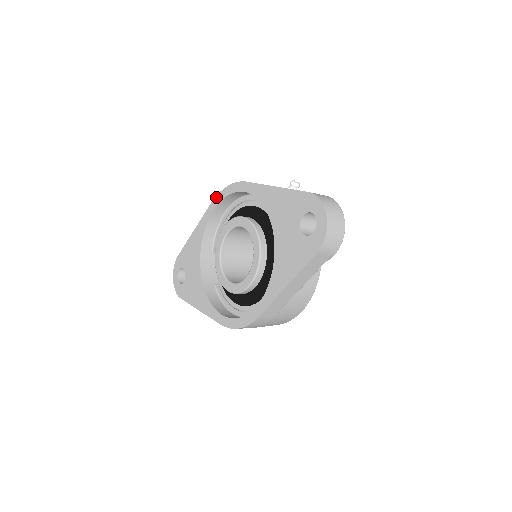
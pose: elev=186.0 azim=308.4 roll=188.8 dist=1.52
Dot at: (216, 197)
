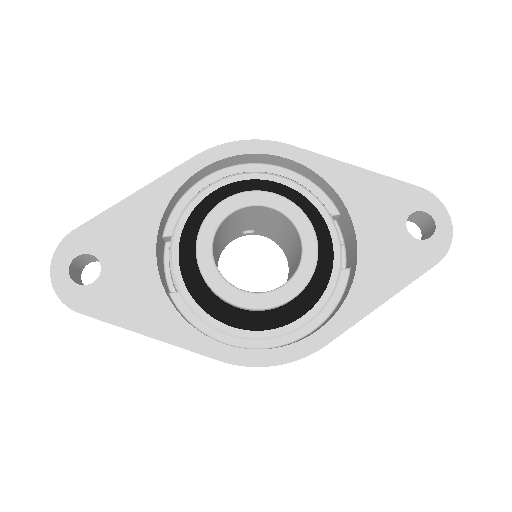
Dot at: (210, 150)
